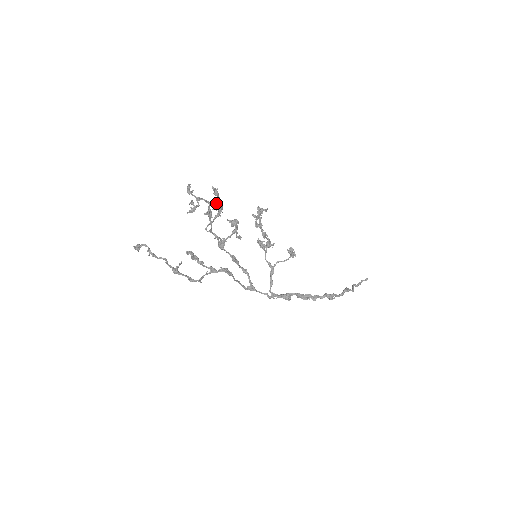
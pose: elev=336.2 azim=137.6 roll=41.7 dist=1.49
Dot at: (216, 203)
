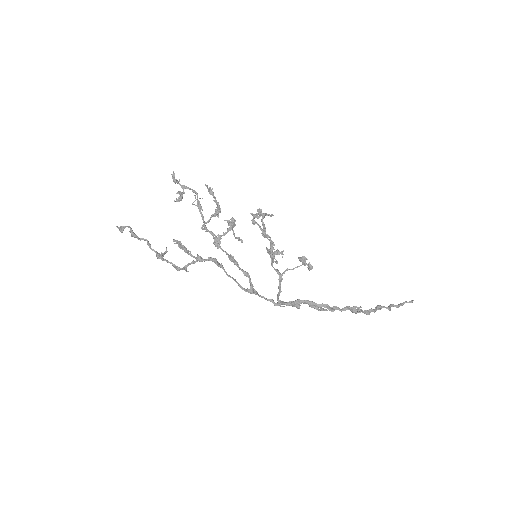
Dot at: (216, 207)
